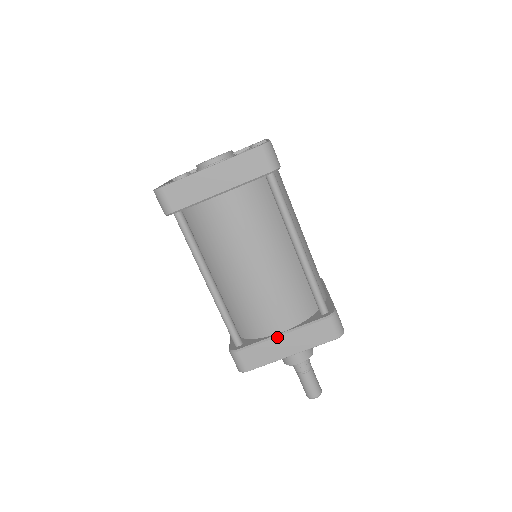
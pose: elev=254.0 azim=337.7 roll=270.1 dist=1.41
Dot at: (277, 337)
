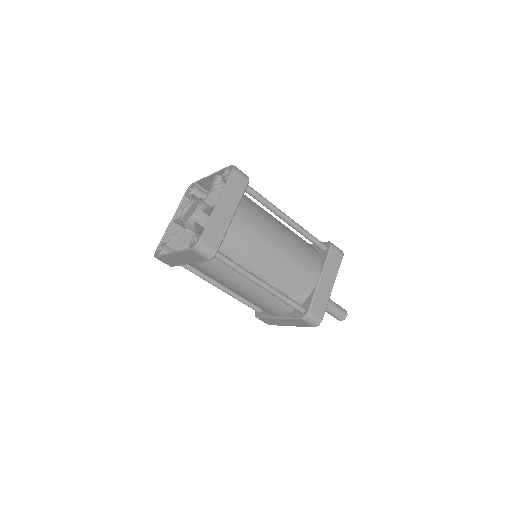
Dot at: (320, 283)
